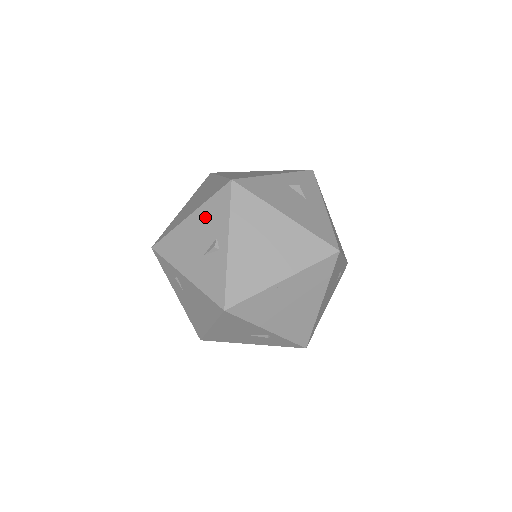
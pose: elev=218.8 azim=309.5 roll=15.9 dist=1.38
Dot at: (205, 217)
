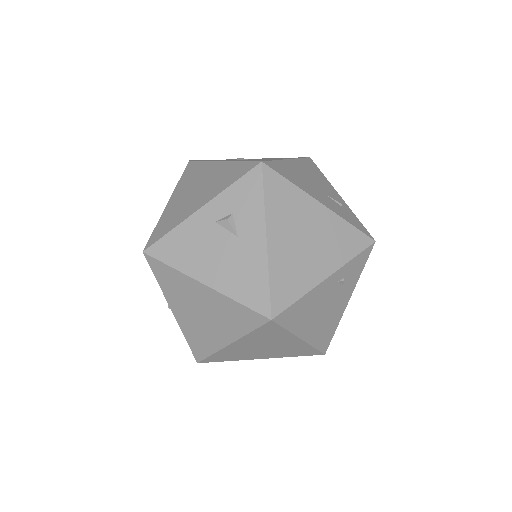
Dot at: occluded
